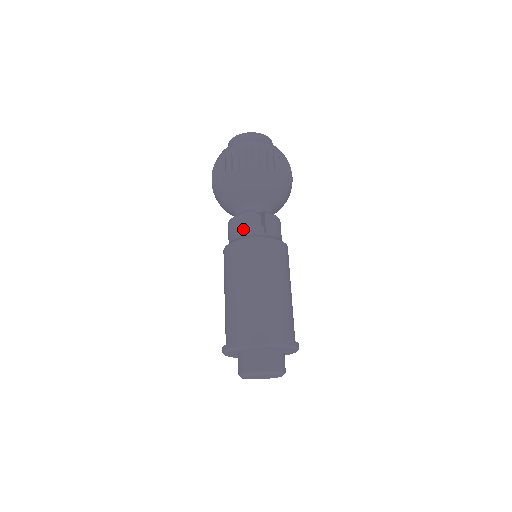
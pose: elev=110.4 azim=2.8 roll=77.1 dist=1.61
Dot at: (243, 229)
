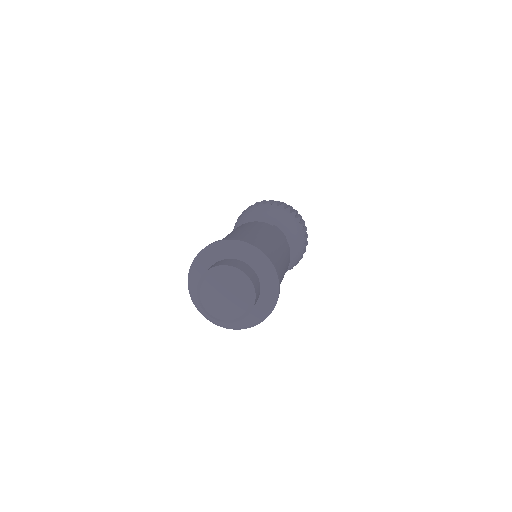
Dot at: occluded
